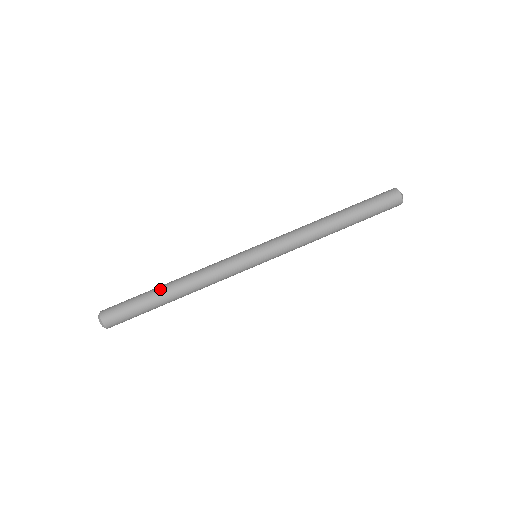
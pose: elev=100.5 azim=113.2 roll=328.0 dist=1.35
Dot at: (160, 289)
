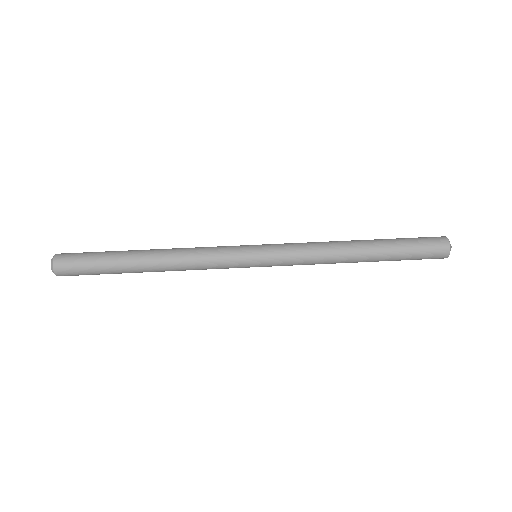
Dot at: (133, 252)
